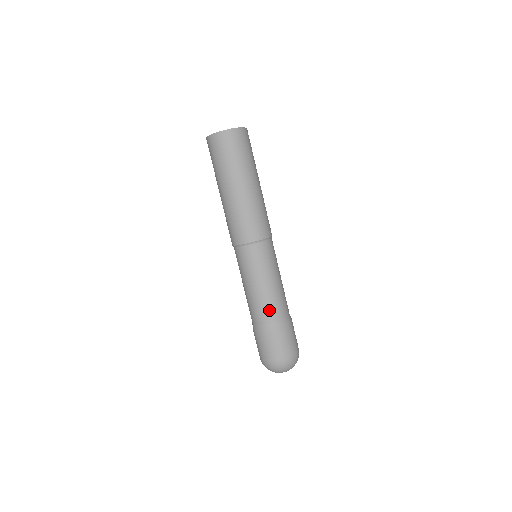
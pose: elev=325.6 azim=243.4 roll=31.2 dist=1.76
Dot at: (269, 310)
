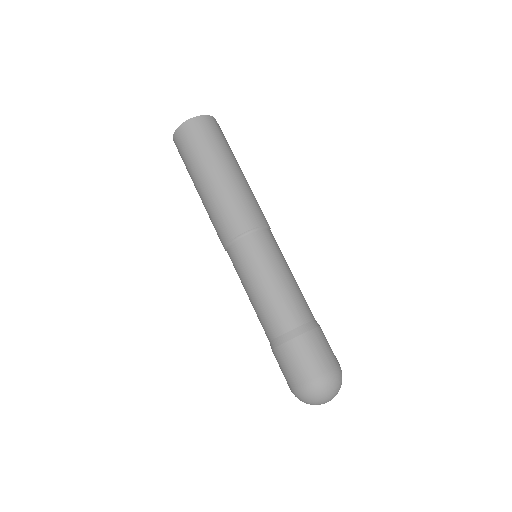
Dot at: (296, 308)
